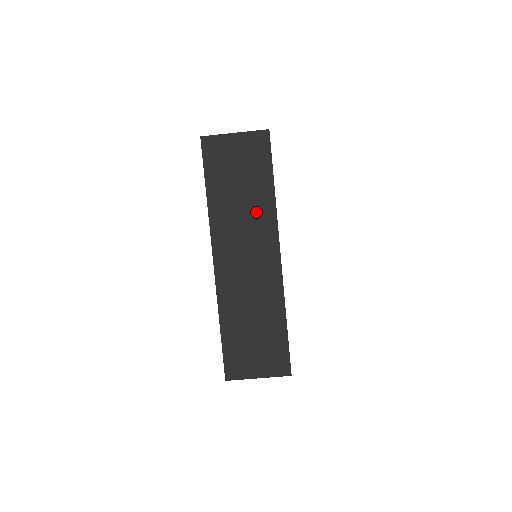
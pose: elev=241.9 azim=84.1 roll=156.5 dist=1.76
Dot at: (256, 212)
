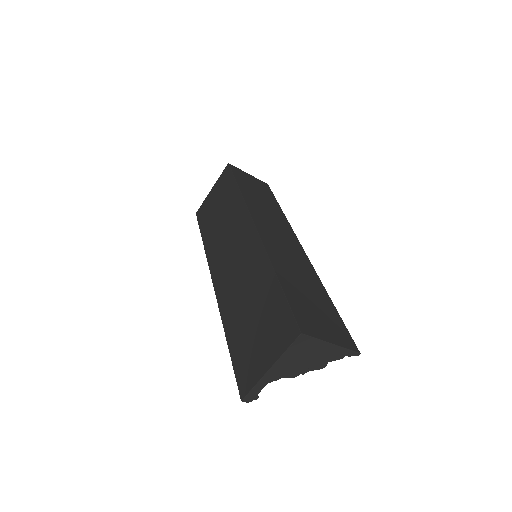
Dot at: (232, 217)
